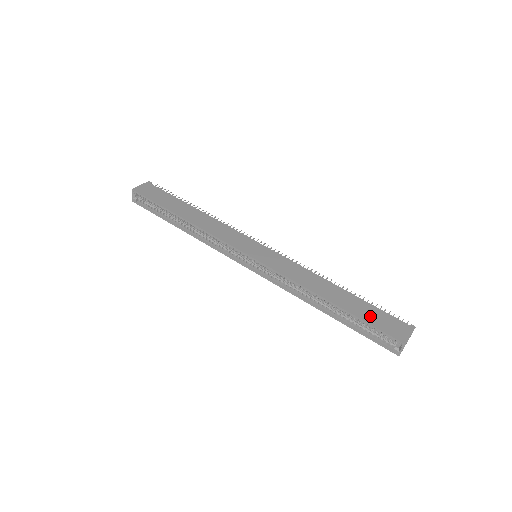
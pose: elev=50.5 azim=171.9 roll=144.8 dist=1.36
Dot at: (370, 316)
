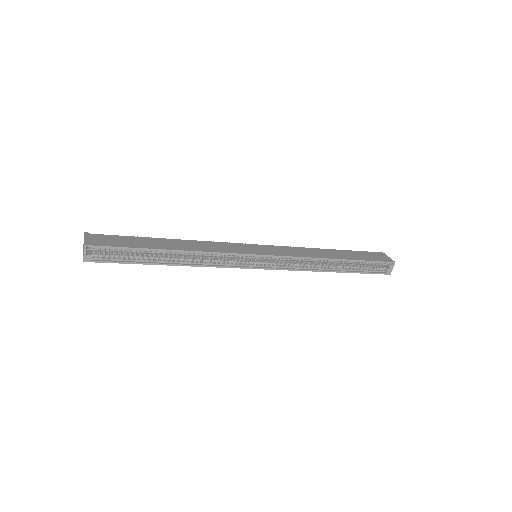
Dot at: (364, 257)
